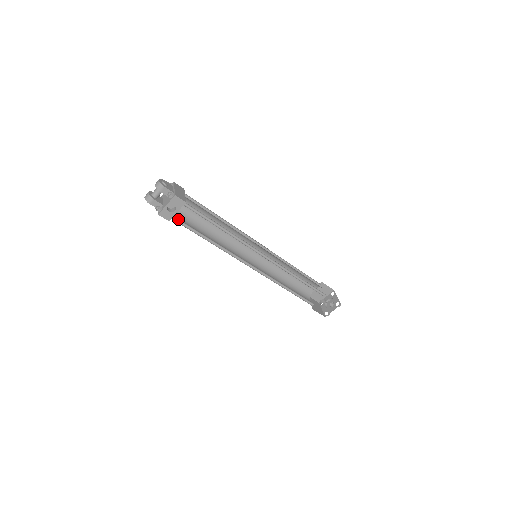
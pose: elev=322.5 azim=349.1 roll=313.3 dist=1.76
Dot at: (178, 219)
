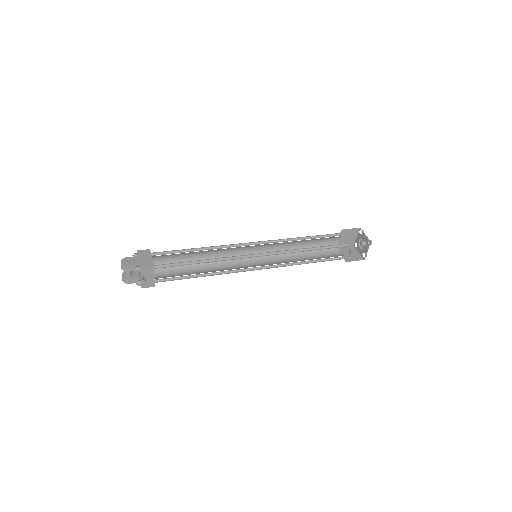
Dot at: (161, 279)
